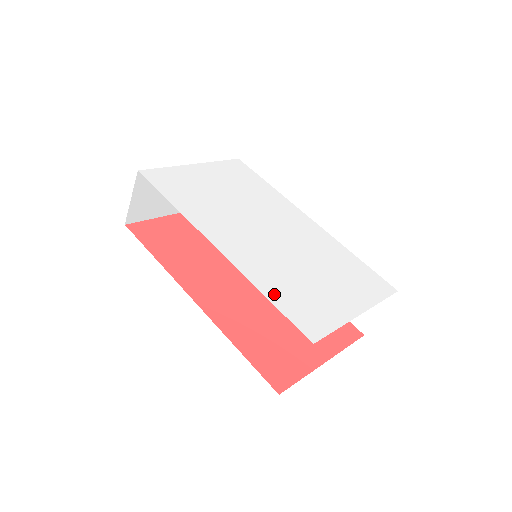
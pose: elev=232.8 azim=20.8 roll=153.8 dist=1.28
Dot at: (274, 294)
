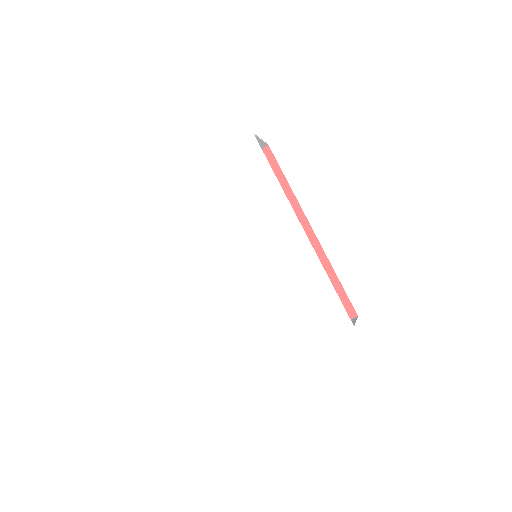
Dot at: (228, 332)
